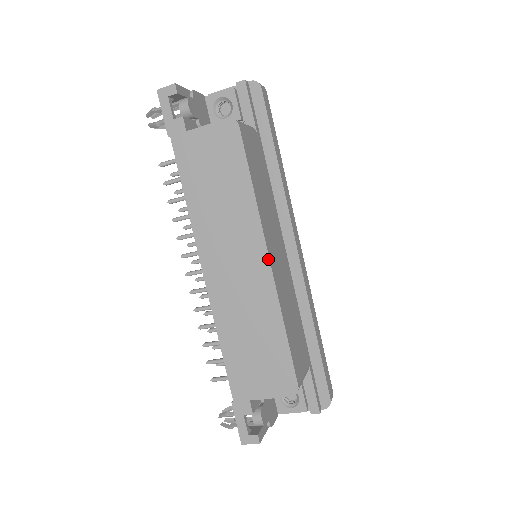
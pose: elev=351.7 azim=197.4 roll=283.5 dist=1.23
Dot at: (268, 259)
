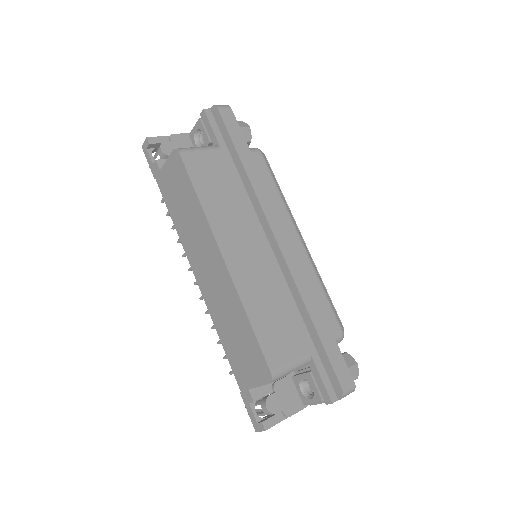
Dot at: (222, 258)
